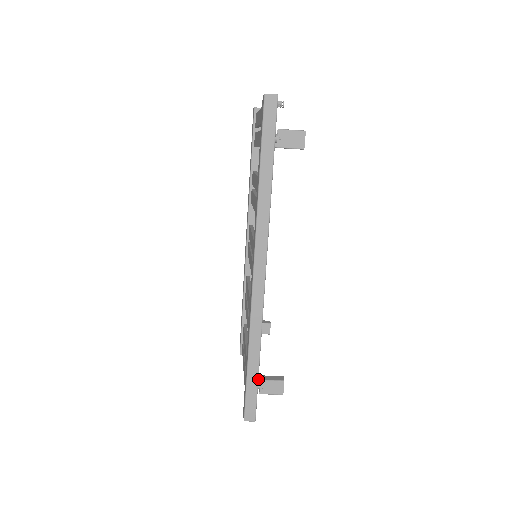
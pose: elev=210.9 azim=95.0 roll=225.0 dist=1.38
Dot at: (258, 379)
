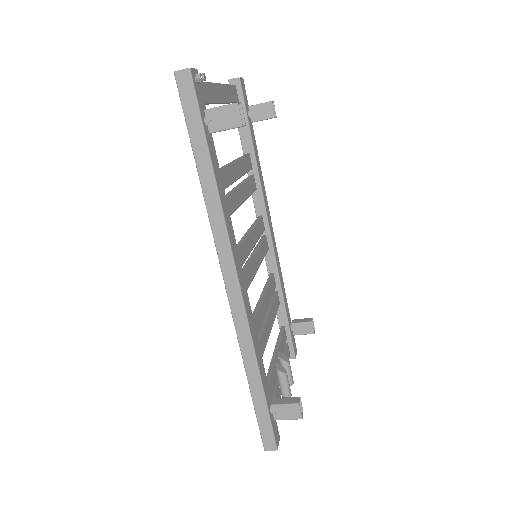
Dot at: (267, 404)
